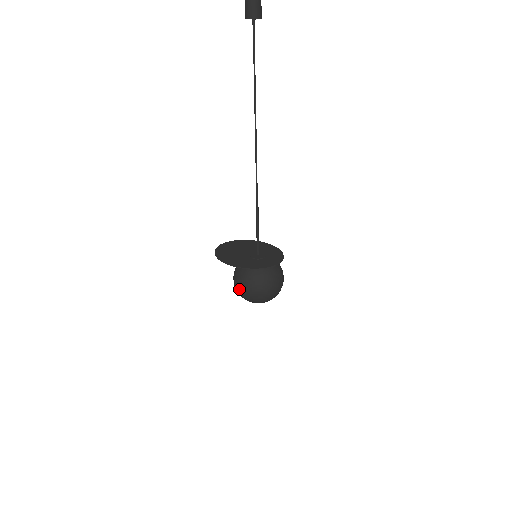
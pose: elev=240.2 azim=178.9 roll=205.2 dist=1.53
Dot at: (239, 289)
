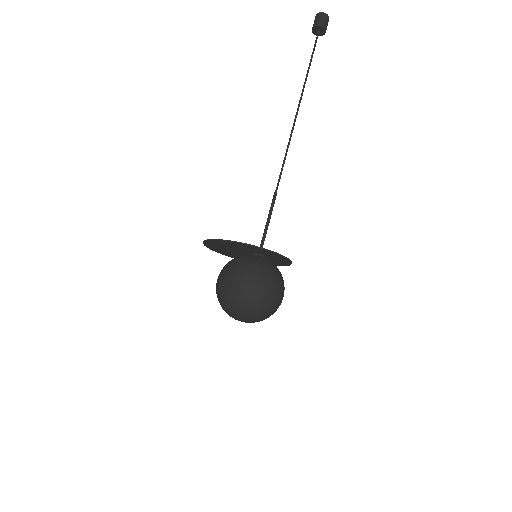
Dot at: (227, 280)
